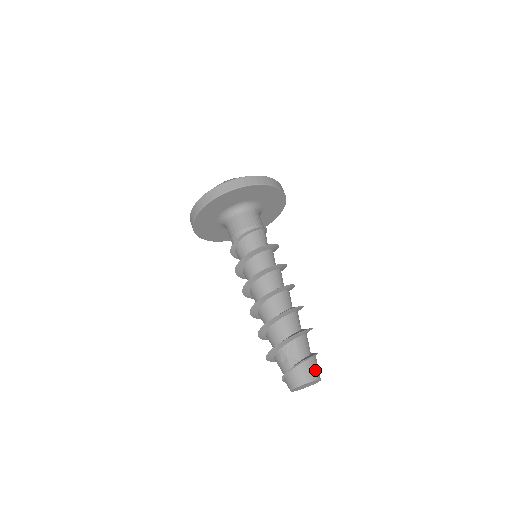
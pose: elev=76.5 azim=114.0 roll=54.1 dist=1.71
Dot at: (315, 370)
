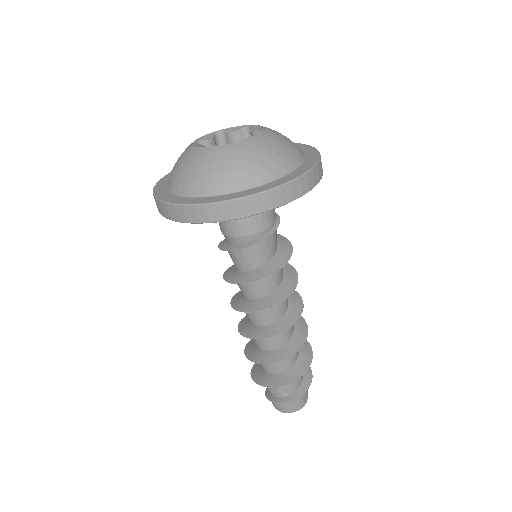
Dot at: (304, 399)
